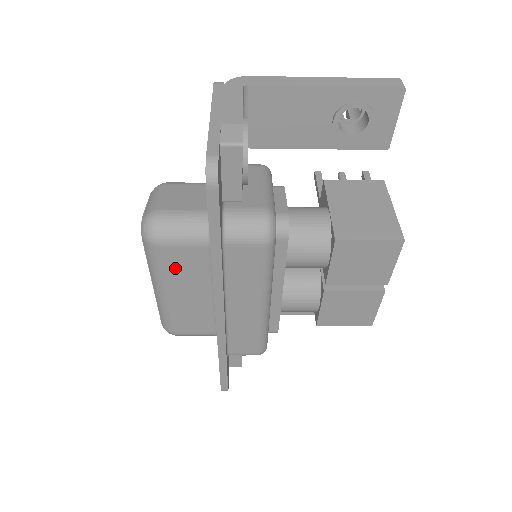
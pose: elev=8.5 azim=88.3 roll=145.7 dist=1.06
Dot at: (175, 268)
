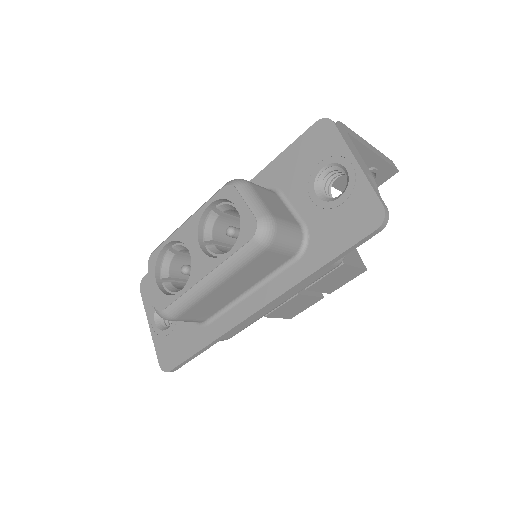
Dot at: (252, 267)
